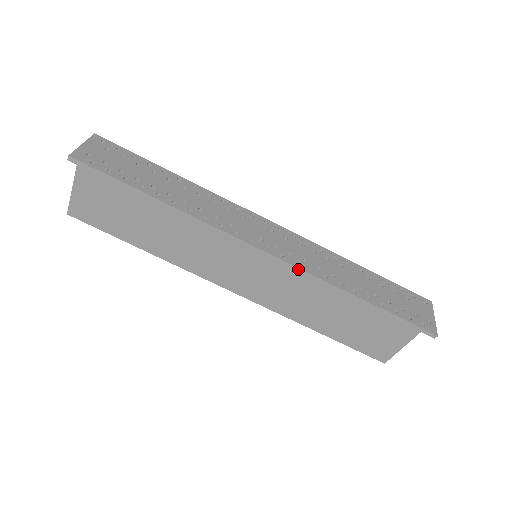
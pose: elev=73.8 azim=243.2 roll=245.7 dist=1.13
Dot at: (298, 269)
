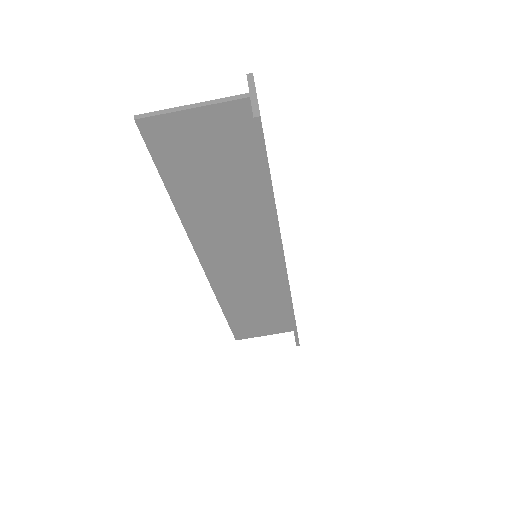
Dot at: (289, 289)
